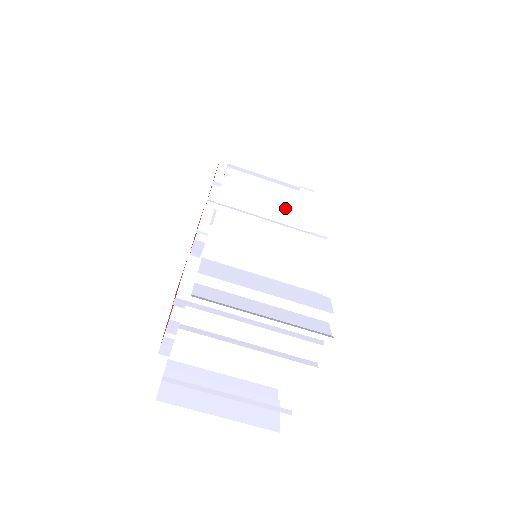
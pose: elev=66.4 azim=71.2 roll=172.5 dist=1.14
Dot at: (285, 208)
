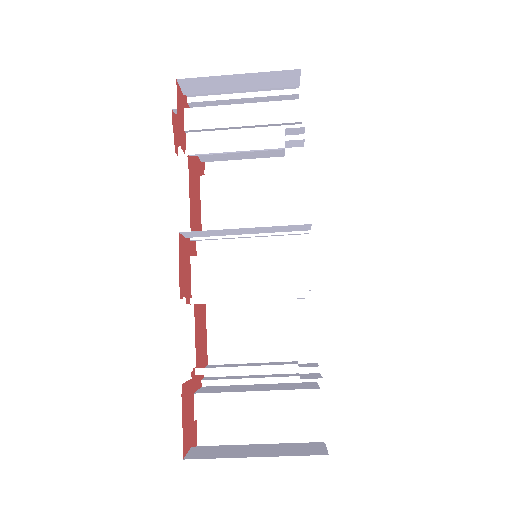
Dot at: (265, 232)
